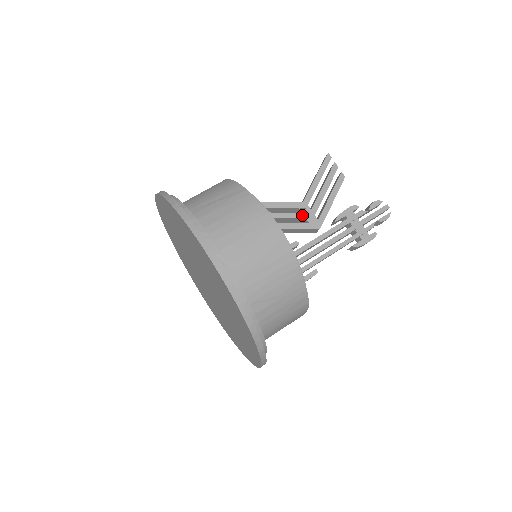
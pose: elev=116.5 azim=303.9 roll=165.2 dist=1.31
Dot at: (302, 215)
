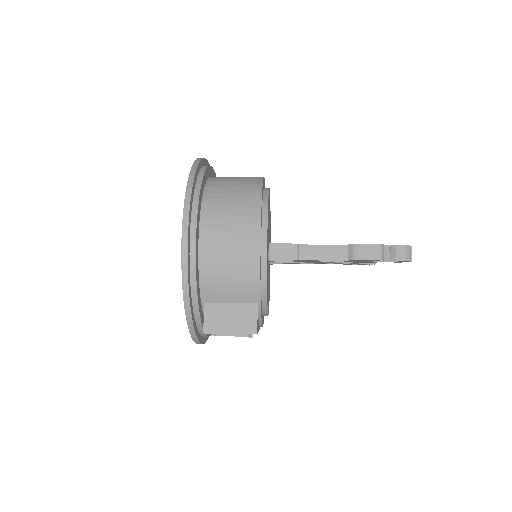
Dot at: occluded
